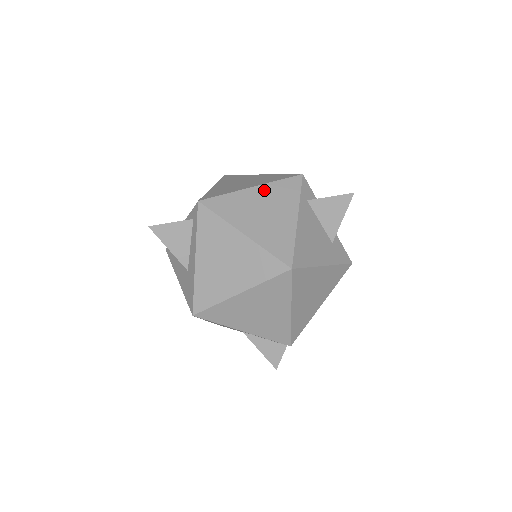
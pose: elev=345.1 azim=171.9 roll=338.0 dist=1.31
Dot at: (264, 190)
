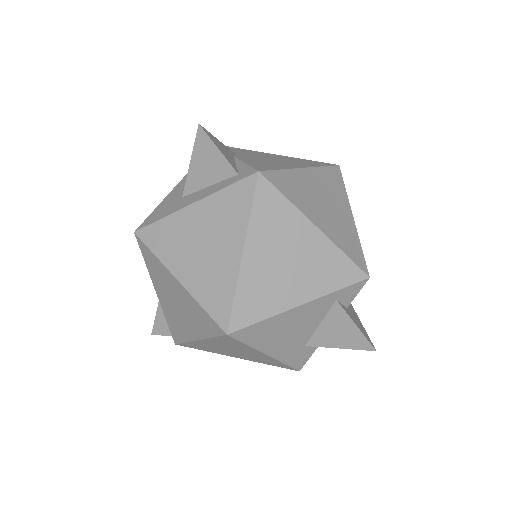
Dot at: (320, 243)
